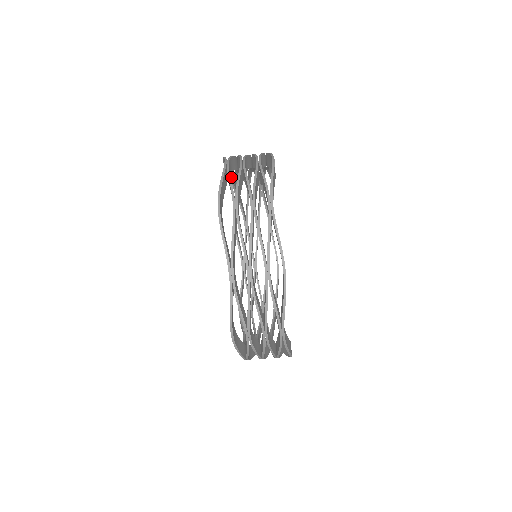
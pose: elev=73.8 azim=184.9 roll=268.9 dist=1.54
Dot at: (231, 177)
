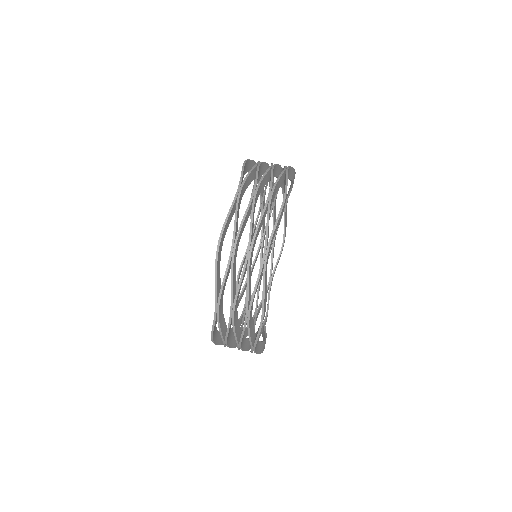
Dot at: occluded
